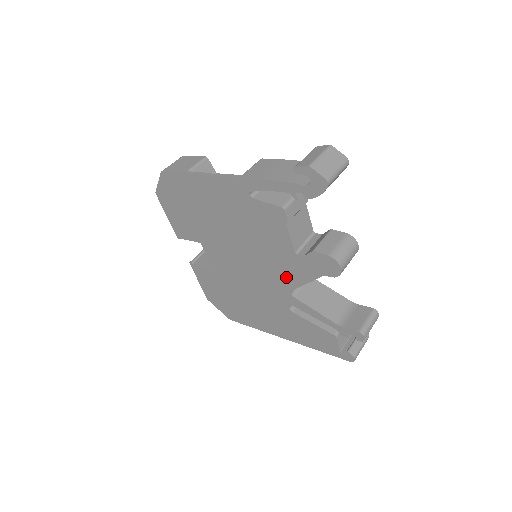
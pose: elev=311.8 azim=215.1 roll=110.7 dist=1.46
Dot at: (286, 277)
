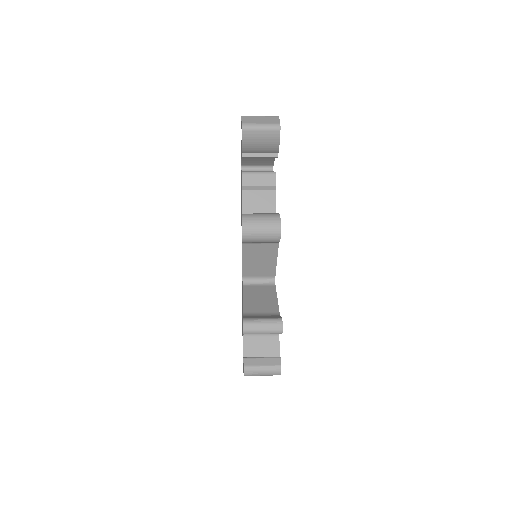
Dot at: occluded
